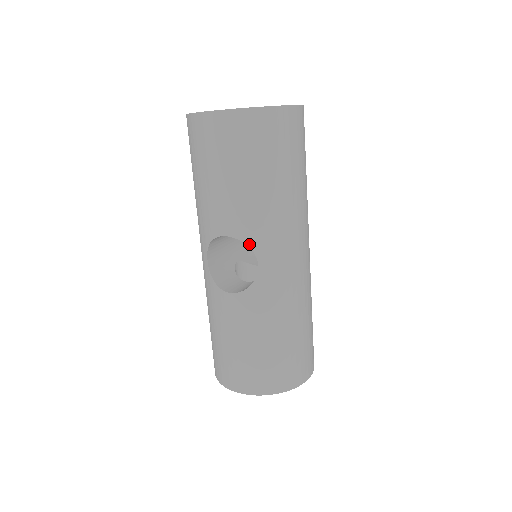
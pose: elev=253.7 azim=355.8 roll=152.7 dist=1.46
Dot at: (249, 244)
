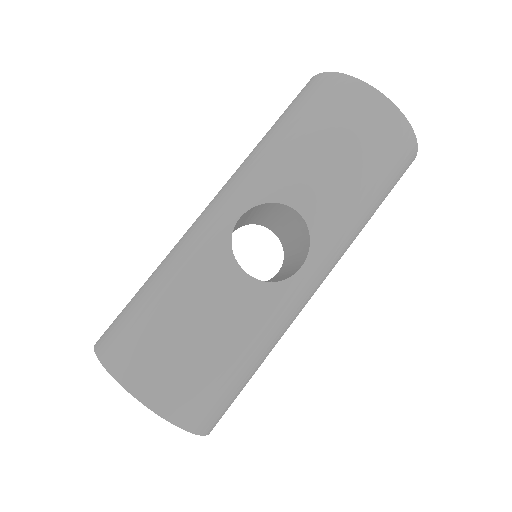
Dot at: (312, 239)
